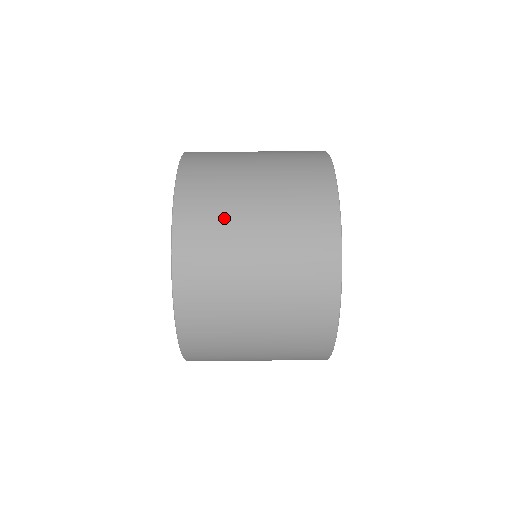
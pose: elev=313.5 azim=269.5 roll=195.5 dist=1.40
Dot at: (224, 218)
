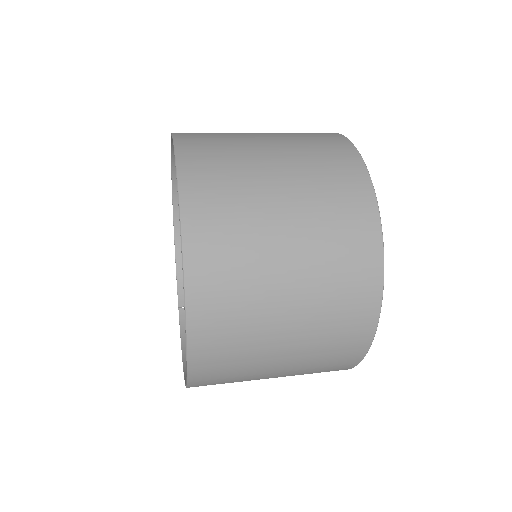
Dot at: occluded
